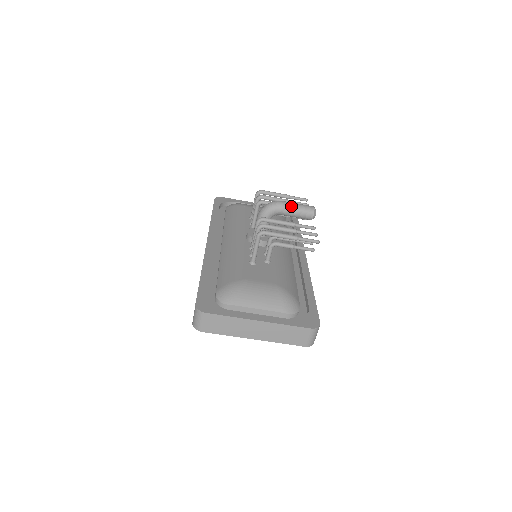
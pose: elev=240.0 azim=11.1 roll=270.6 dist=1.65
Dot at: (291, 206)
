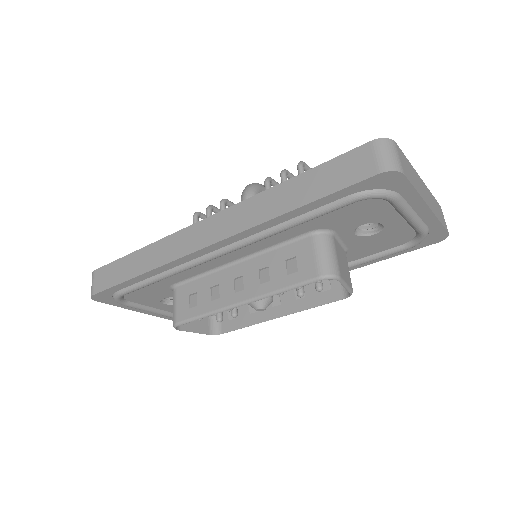
Dot at: occluded
